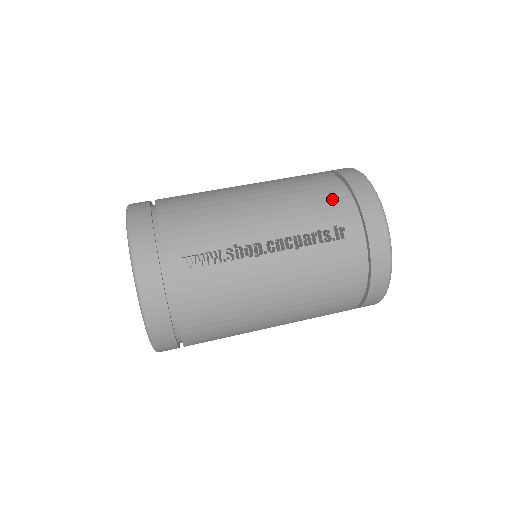
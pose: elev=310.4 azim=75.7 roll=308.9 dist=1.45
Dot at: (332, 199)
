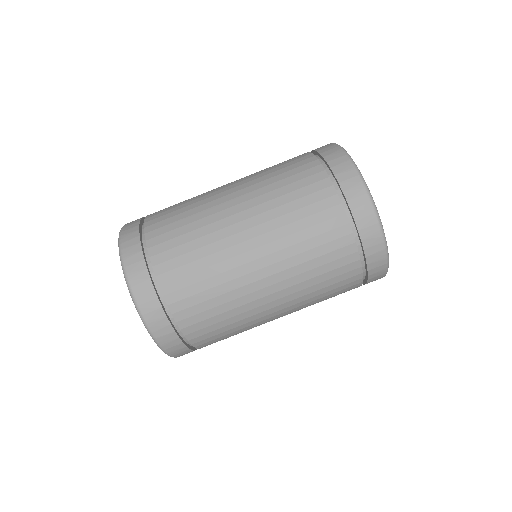
Dot at: (346, 284)
